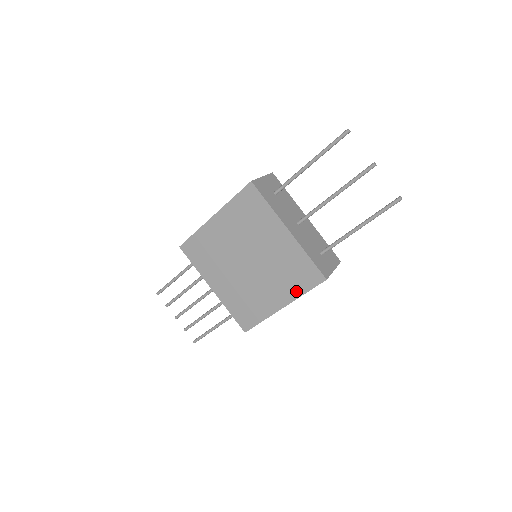
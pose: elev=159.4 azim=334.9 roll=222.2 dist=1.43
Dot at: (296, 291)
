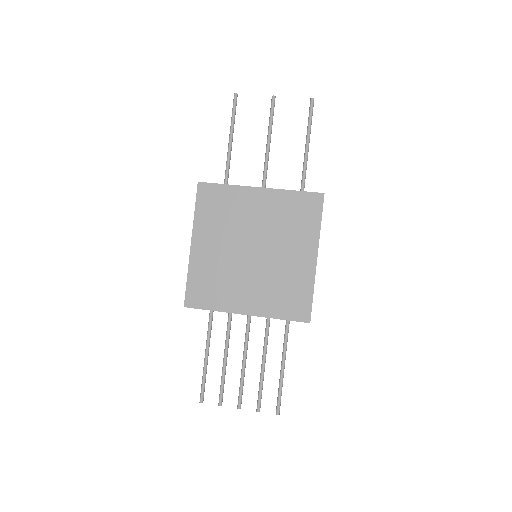
Dot at: (312, 230)
